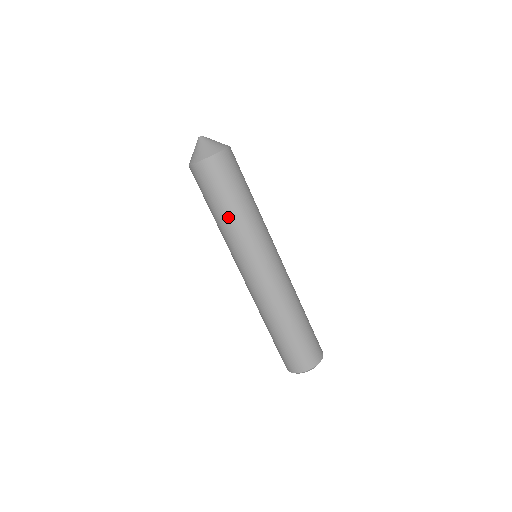
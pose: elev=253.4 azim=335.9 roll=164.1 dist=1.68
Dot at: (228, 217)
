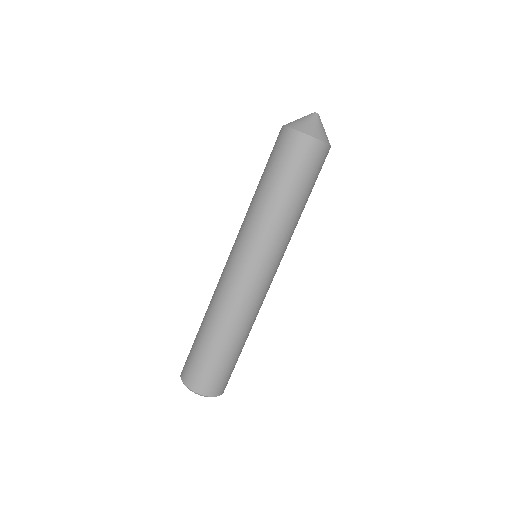
Dot at: (275, 202)
